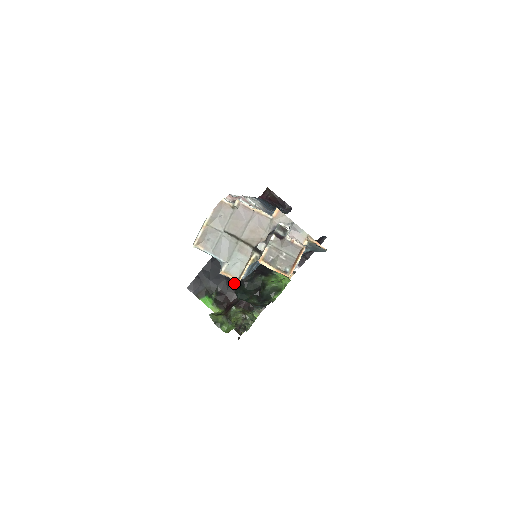
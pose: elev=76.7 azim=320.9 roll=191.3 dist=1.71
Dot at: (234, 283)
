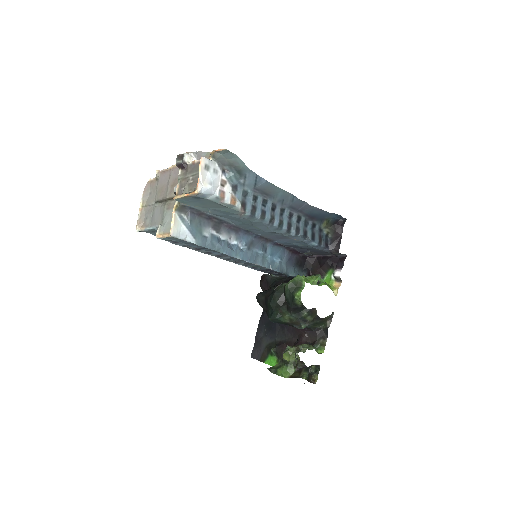
Dot at: (262, 307)
